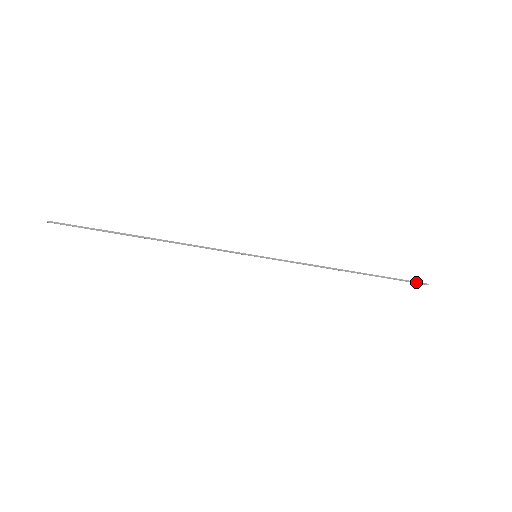
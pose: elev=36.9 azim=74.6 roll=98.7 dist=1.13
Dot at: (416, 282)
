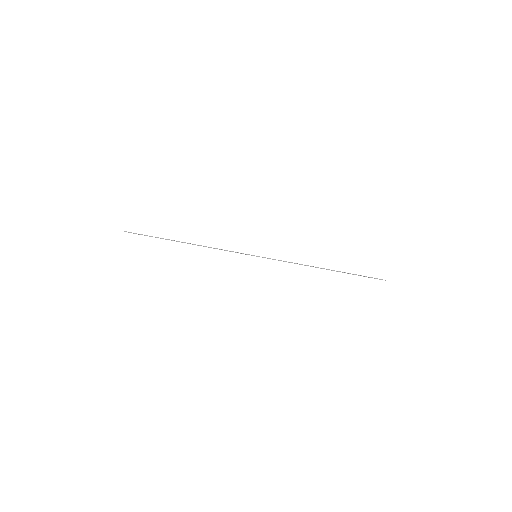
Dot at: (376, 278)
